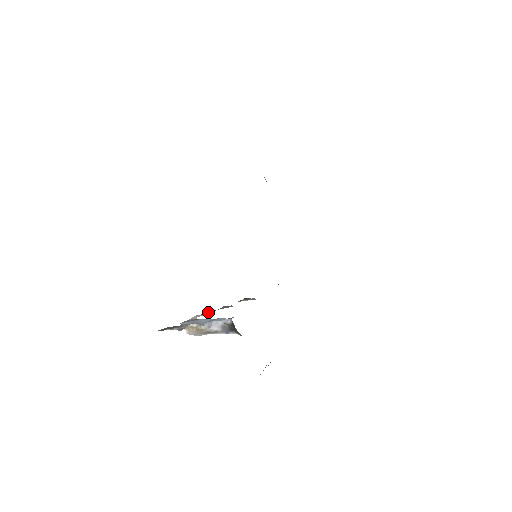
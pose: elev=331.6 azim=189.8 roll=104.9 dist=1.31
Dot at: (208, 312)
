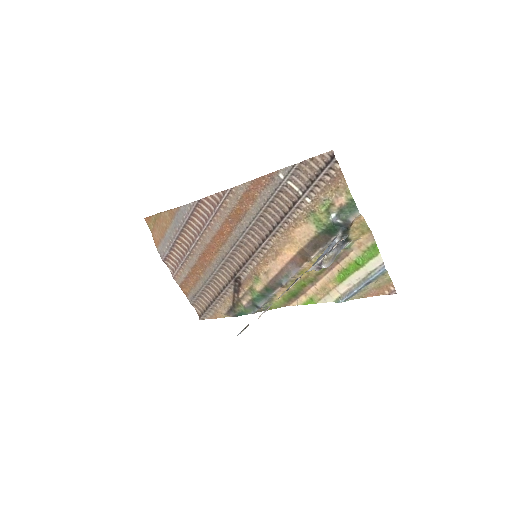
Dot at: (286, 290)
